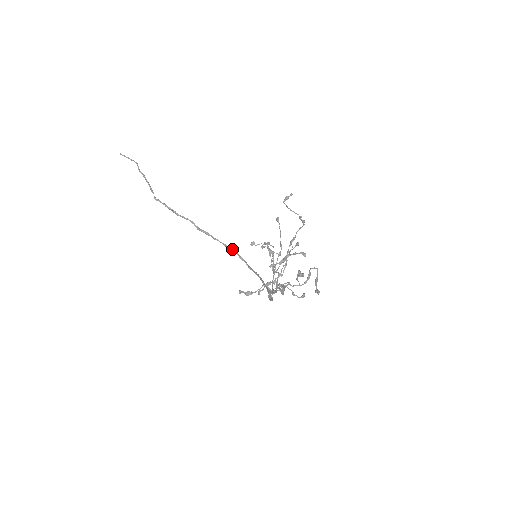
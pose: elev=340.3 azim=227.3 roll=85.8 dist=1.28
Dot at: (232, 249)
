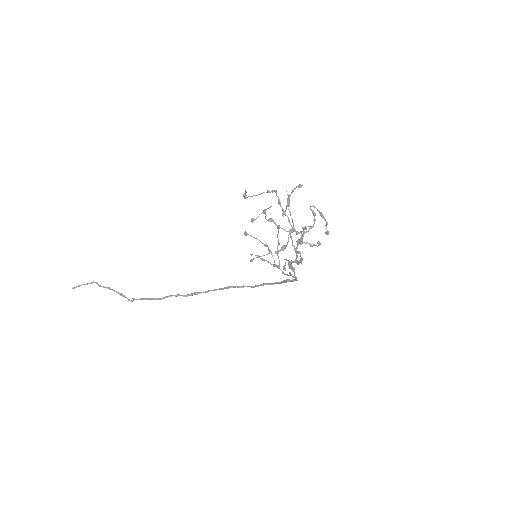
Dot at: (228, 287)
